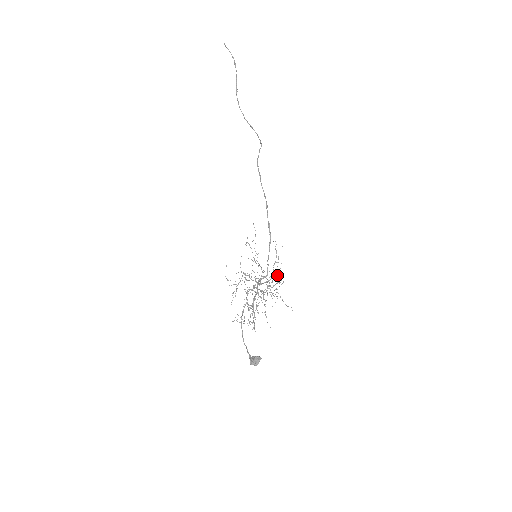
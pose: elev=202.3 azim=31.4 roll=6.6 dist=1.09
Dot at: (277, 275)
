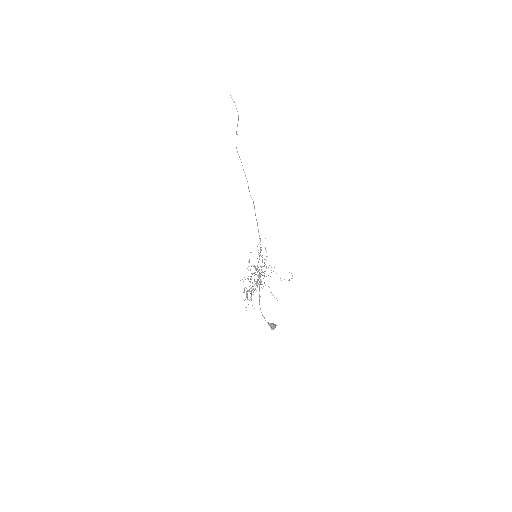
Dot at: occluded
